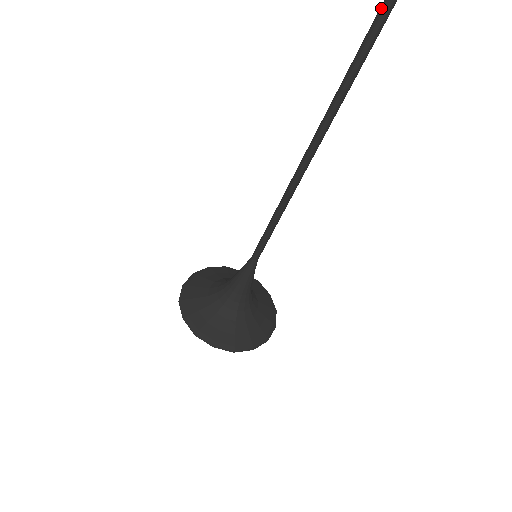
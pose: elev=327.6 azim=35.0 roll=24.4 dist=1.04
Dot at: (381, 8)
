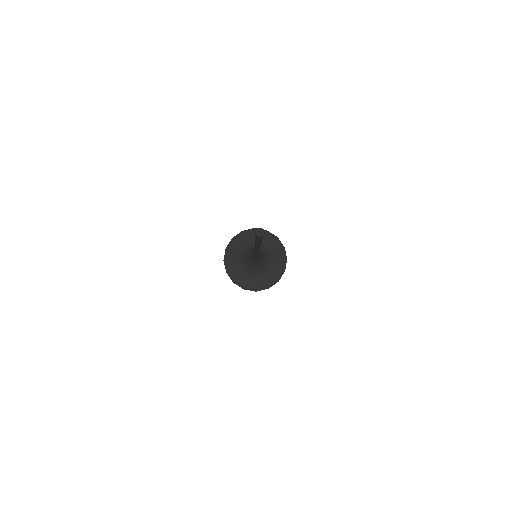
Dot at: occluded
